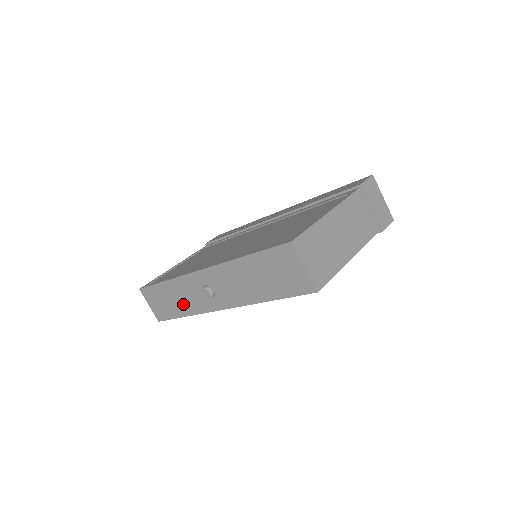
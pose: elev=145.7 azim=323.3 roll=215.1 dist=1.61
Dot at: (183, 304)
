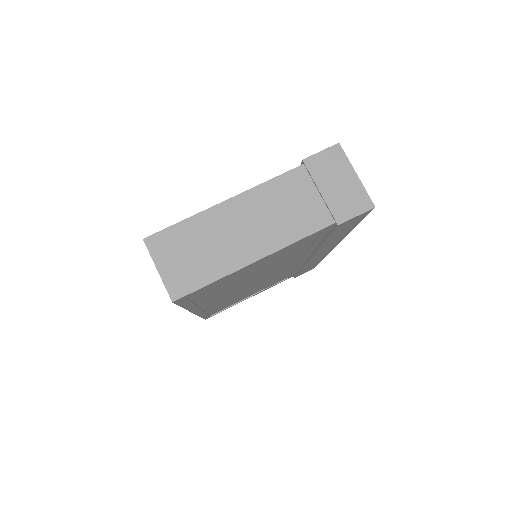
Dot at: occluded
